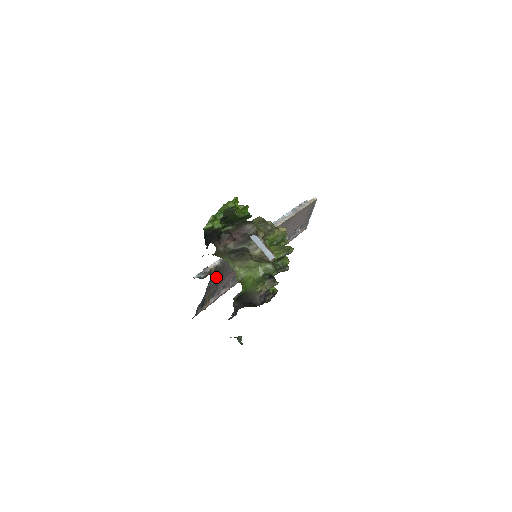
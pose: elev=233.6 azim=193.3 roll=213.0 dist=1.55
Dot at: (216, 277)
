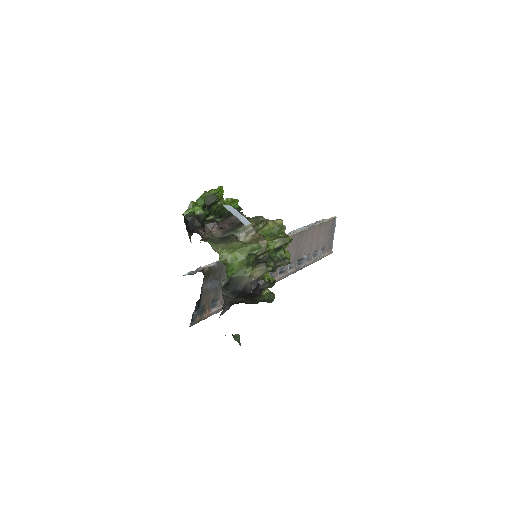
Dot at: (212, 279)
